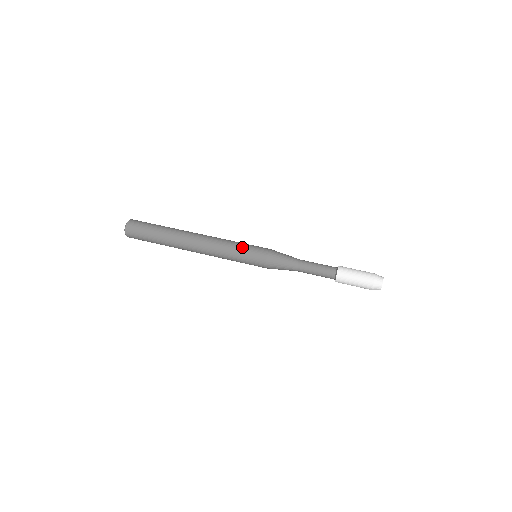
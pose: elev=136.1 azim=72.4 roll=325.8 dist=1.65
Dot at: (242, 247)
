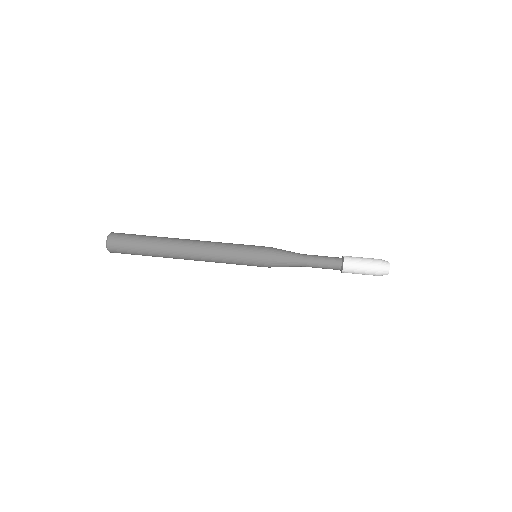
Dot at: (240, 256)
